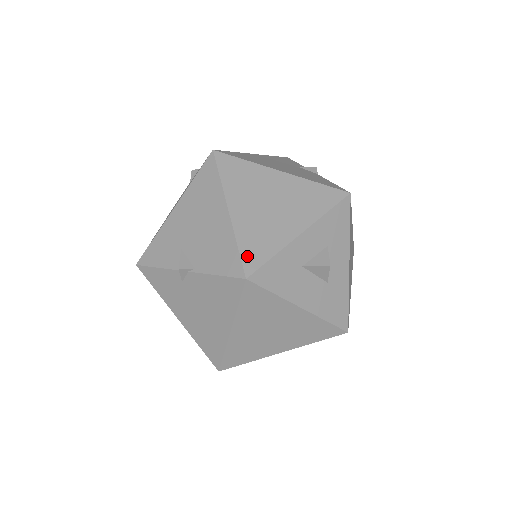
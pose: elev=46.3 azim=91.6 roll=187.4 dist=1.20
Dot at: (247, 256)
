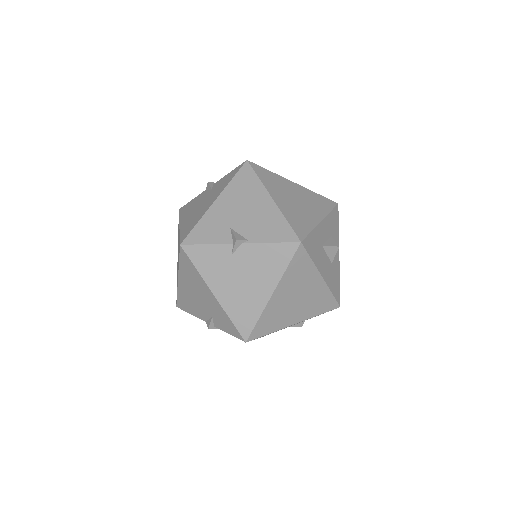
Dot at: (296, 228)
